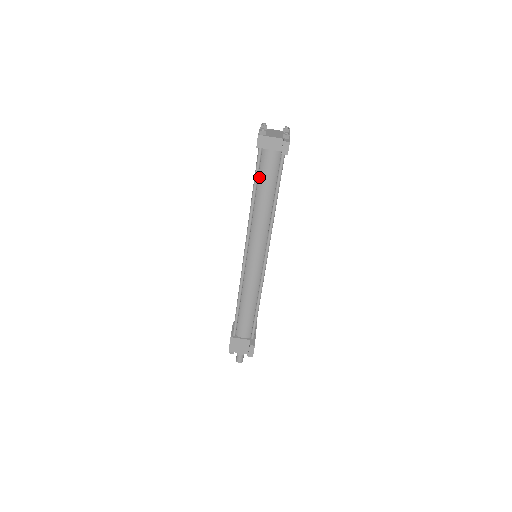
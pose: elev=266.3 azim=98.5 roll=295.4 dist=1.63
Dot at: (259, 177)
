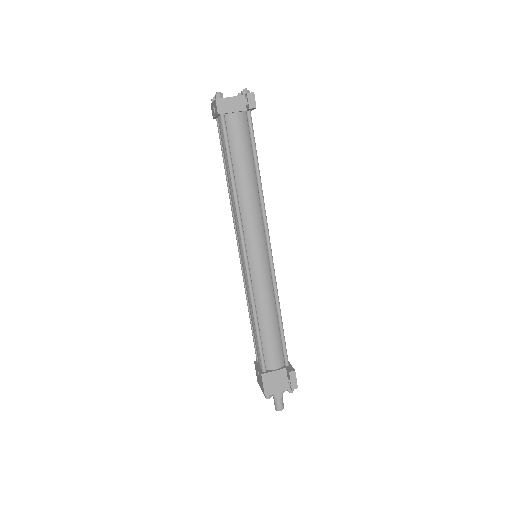
Dot at: (231, 151)
